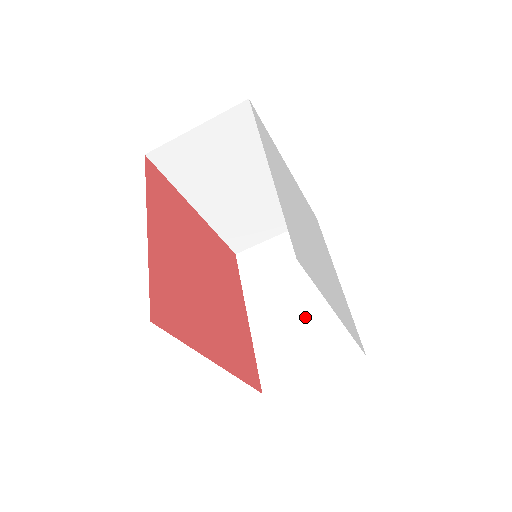
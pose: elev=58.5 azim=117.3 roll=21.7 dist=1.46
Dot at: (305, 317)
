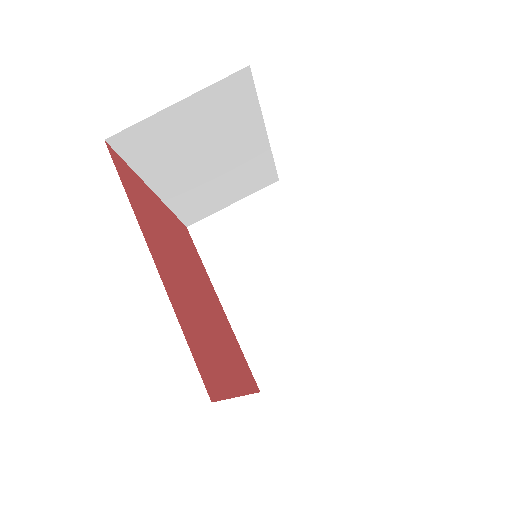
Dot at: occluded
